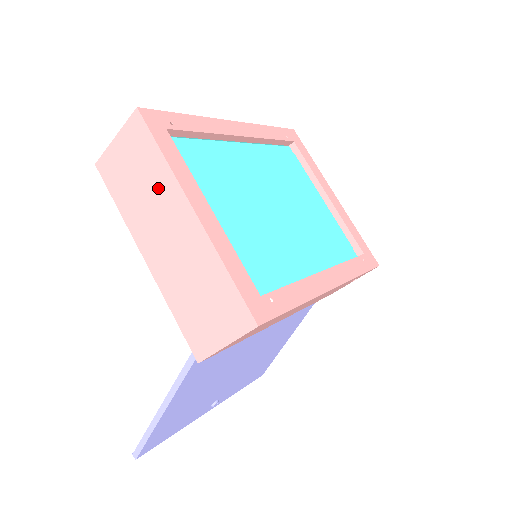
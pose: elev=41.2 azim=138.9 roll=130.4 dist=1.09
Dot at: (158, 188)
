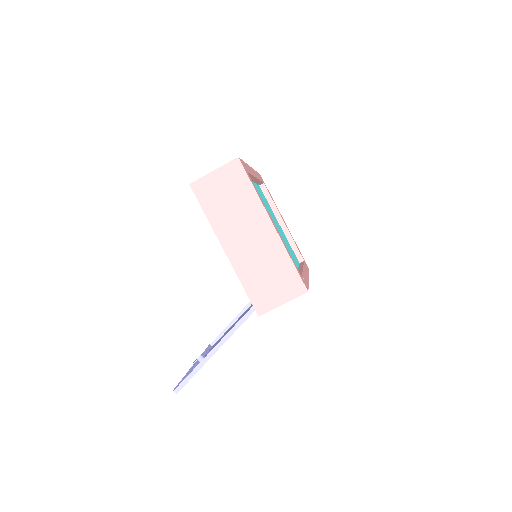
Dot at: (246, 208)
